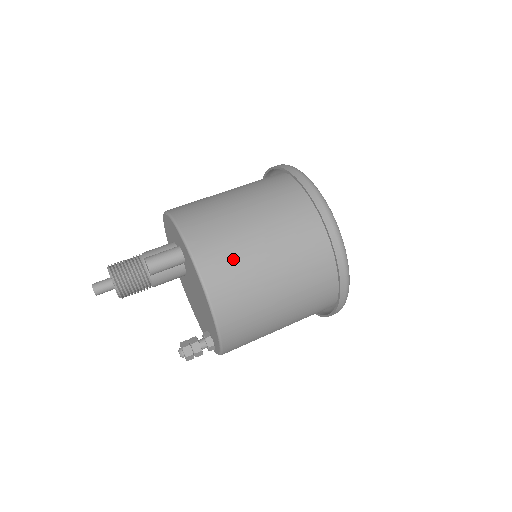
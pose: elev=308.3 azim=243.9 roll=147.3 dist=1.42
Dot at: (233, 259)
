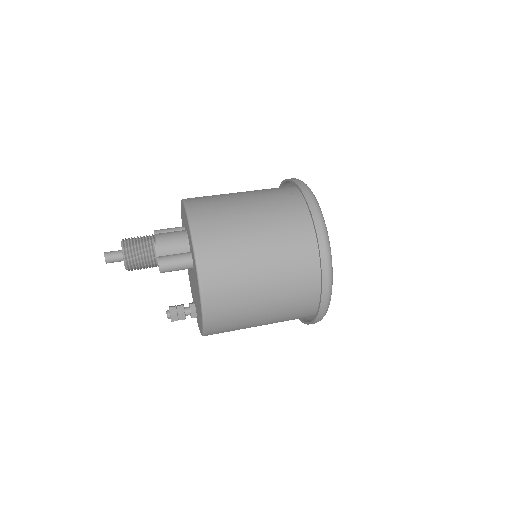
Dot at: (234, 301)
